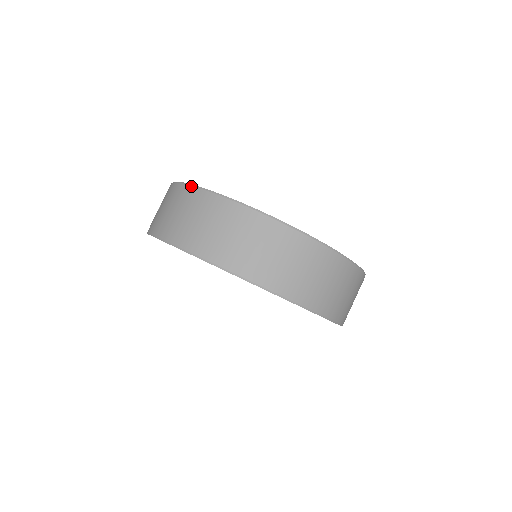
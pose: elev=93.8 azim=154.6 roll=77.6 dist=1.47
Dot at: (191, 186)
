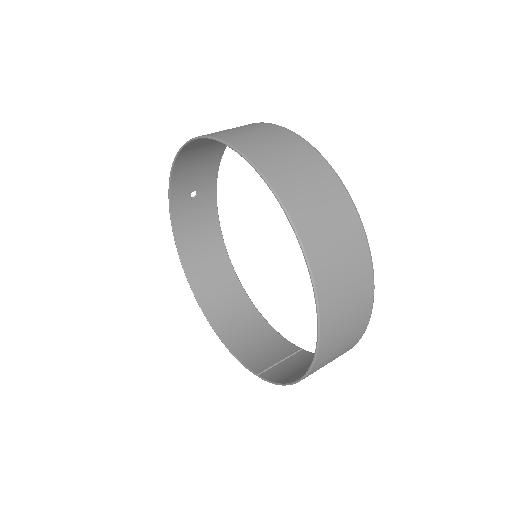
Dot at: (223, 147)
